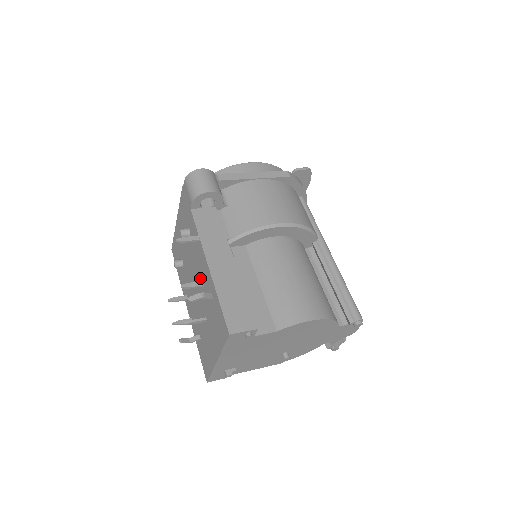
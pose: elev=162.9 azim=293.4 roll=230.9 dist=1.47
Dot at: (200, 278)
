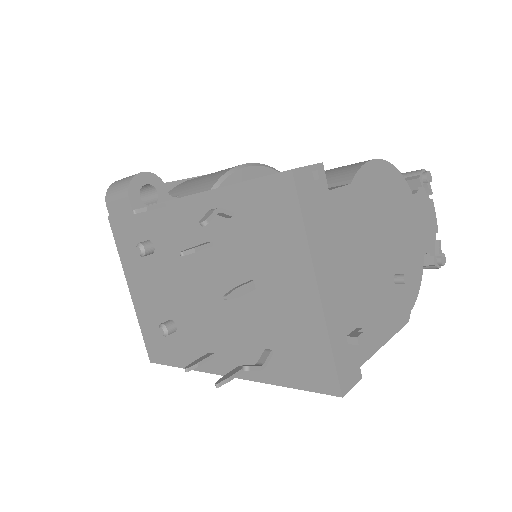
Dot at: (201, 251)
